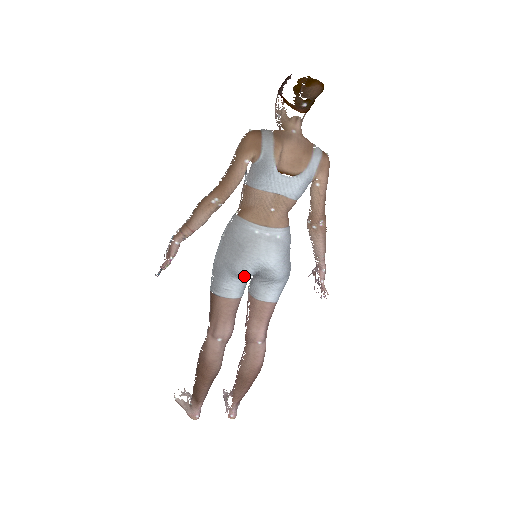
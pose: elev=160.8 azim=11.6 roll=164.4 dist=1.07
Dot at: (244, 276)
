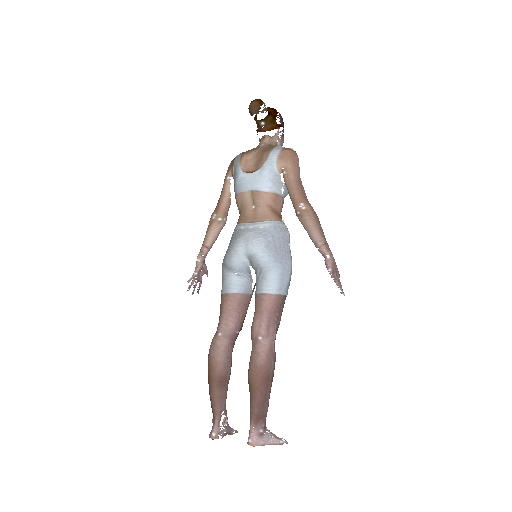
Dot at: (234, 267)
